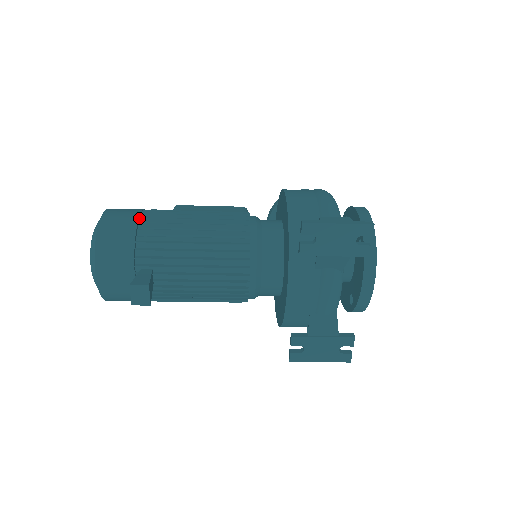
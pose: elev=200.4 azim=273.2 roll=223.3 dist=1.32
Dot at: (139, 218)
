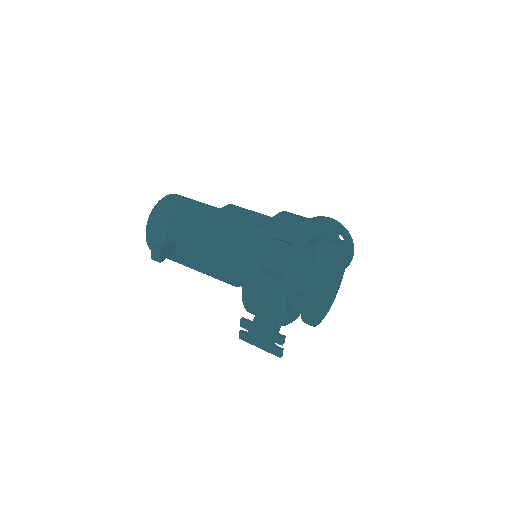
Dot at: (182, 205)
